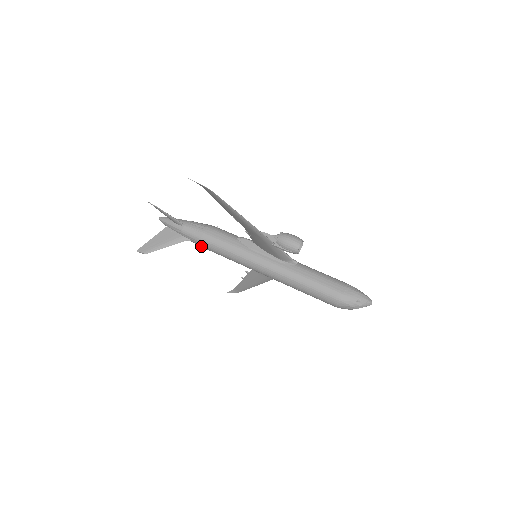
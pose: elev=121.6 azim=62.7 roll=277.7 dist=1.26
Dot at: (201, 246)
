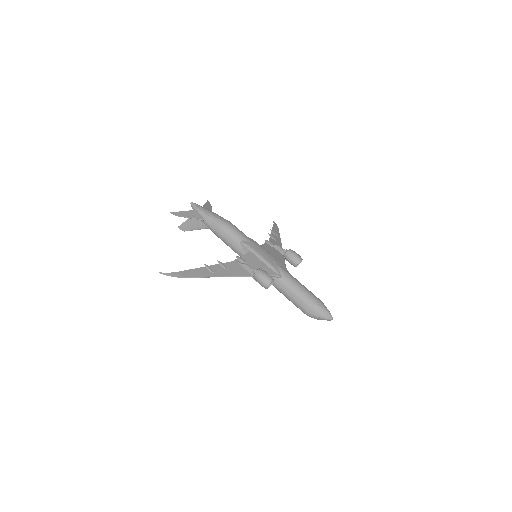
Dot at: occluded
